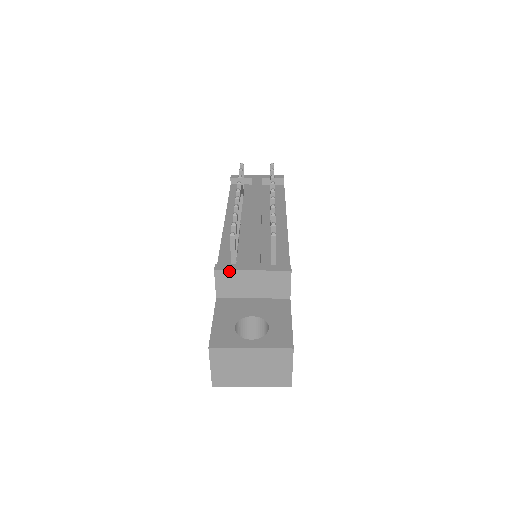
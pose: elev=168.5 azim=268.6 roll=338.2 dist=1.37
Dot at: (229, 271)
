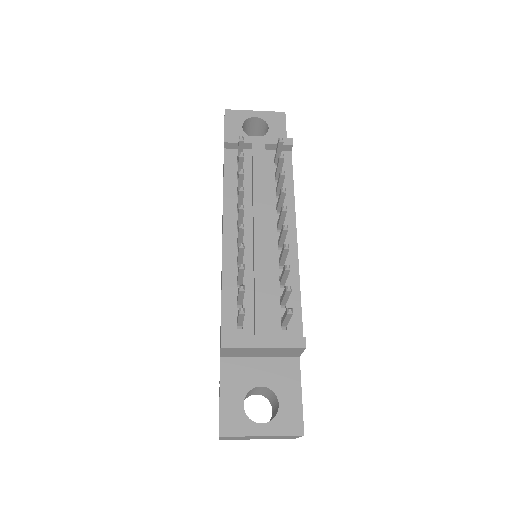
Dot at: (237, 348)
